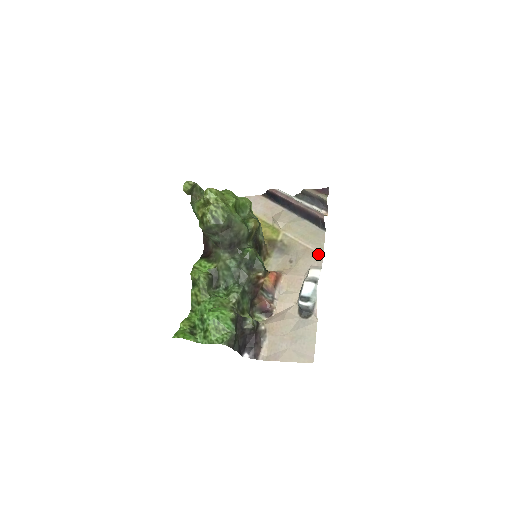
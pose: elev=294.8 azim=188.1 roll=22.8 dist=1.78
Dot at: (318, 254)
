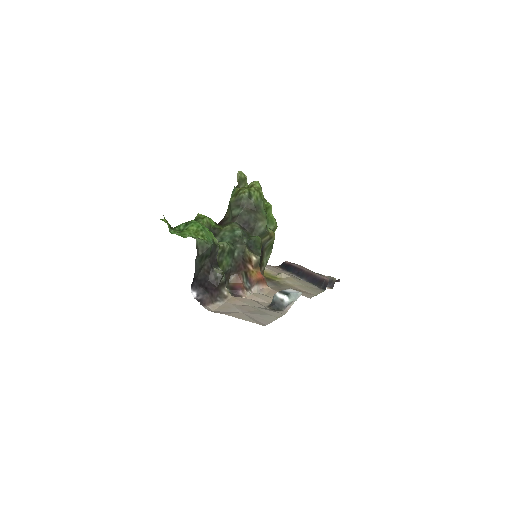
Dot at: (310, 294)
